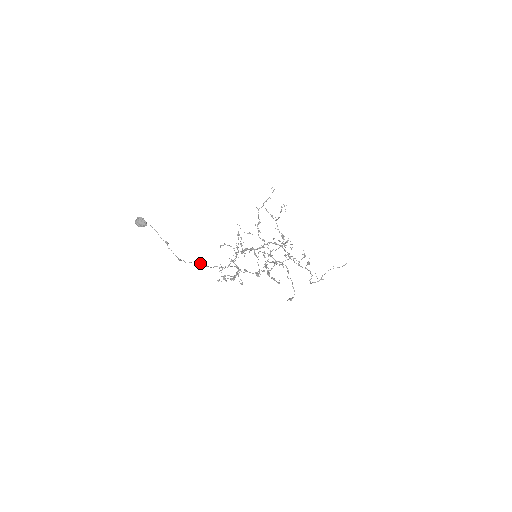
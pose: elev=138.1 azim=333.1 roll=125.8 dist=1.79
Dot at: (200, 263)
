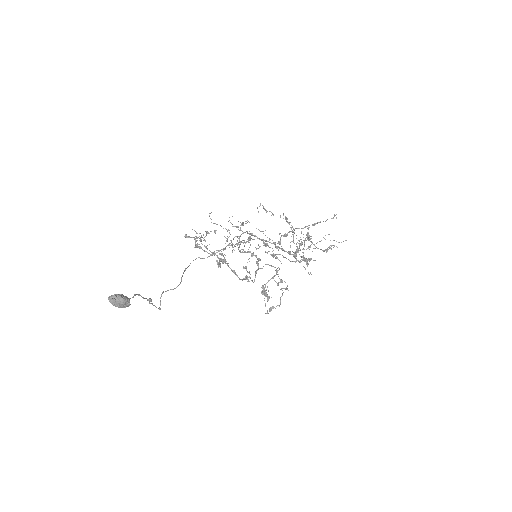
Dot at: (181, 278)
